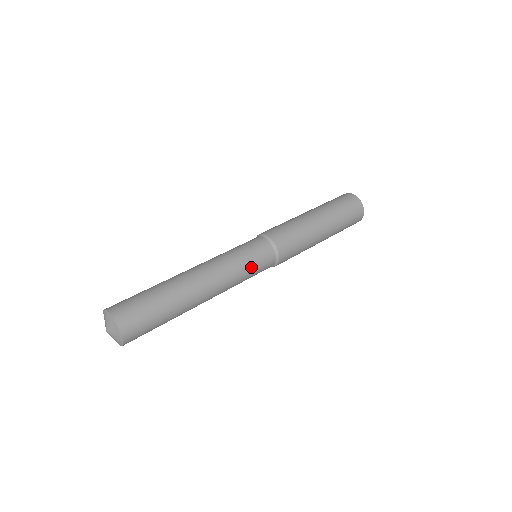
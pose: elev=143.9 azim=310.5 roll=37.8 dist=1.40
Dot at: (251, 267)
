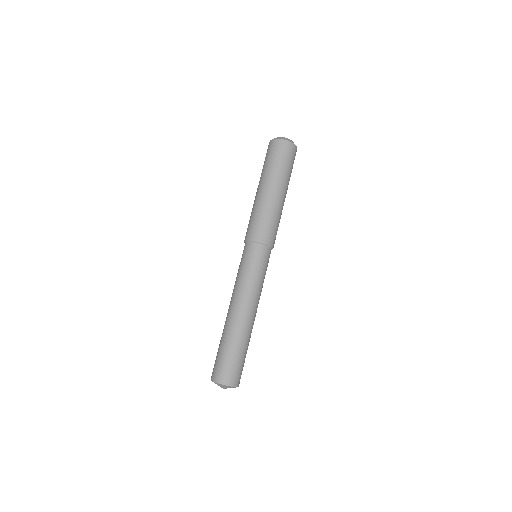
Dot at: (259, 271)
